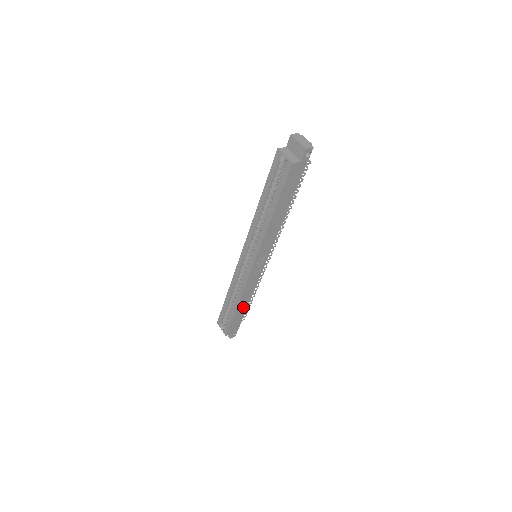
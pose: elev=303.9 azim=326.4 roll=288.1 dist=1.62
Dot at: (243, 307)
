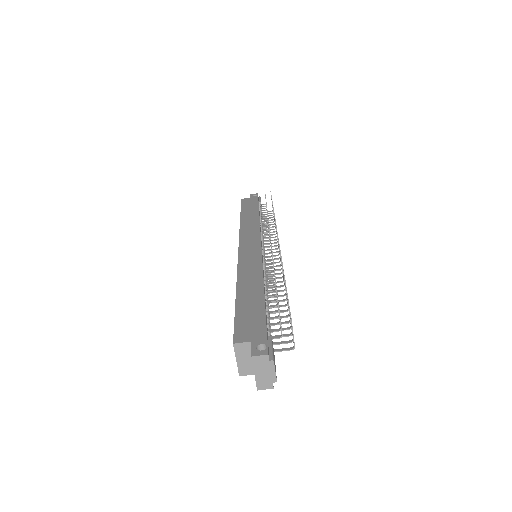
Dot at: occluded
